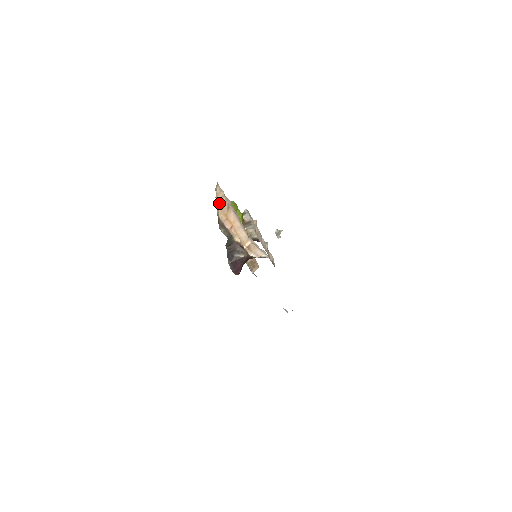
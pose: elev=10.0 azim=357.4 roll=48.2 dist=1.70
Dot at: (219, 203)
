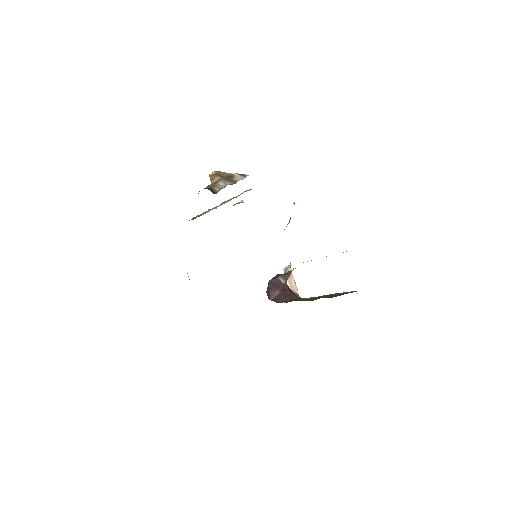
Dot at: (343, 252)
